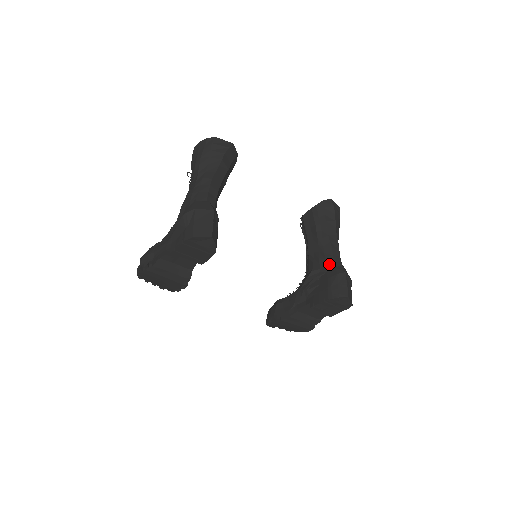
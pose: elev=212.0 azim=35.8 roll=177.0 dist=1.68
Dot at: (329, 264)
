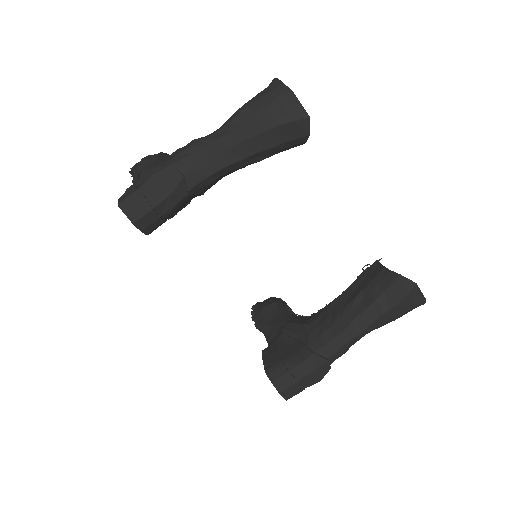
Dot at: (318, 342)
